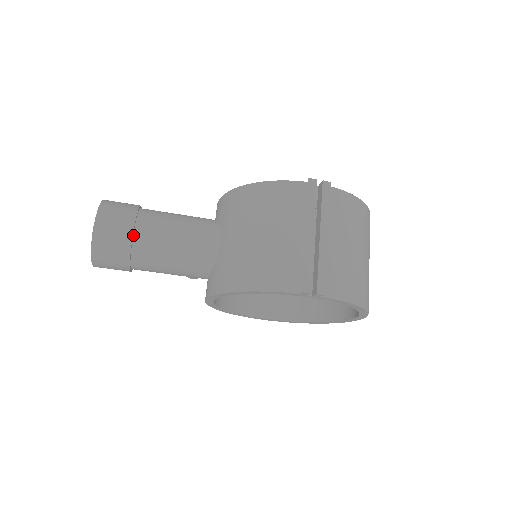
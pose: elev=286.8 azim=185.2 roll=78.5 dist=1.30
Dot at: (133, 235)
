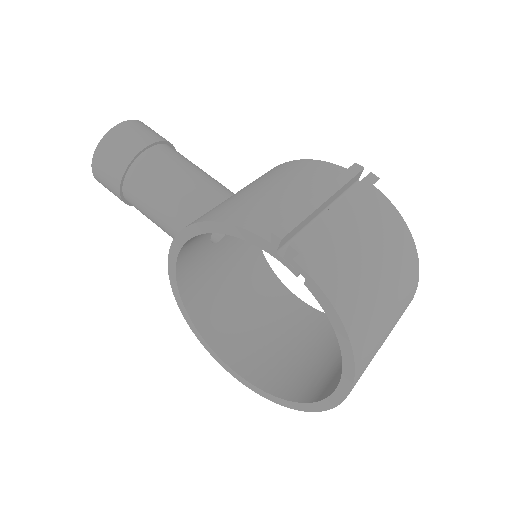
Dot at: (146, 150)
